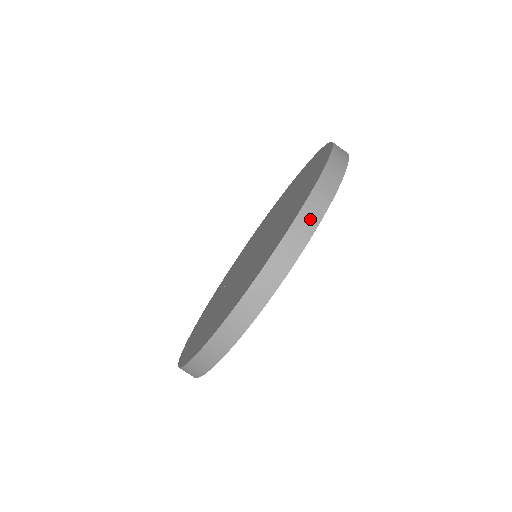
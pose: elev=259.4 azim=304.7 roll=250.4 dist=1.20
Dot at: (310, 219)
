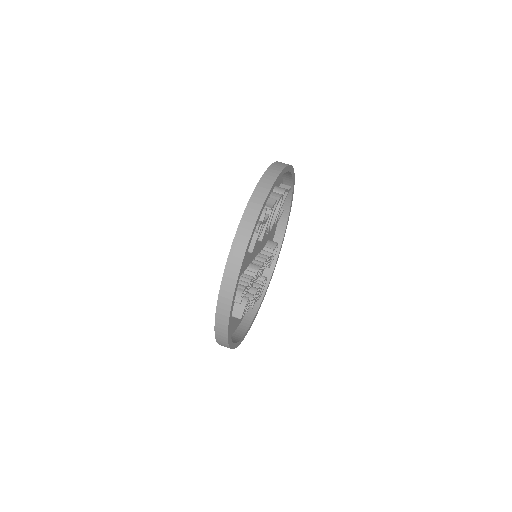
Dot at: (255, 208)
